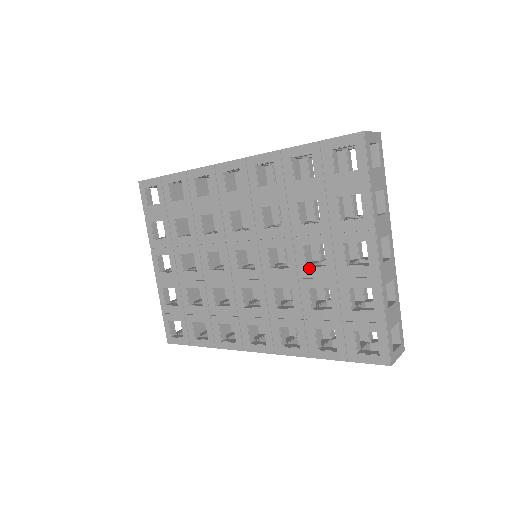
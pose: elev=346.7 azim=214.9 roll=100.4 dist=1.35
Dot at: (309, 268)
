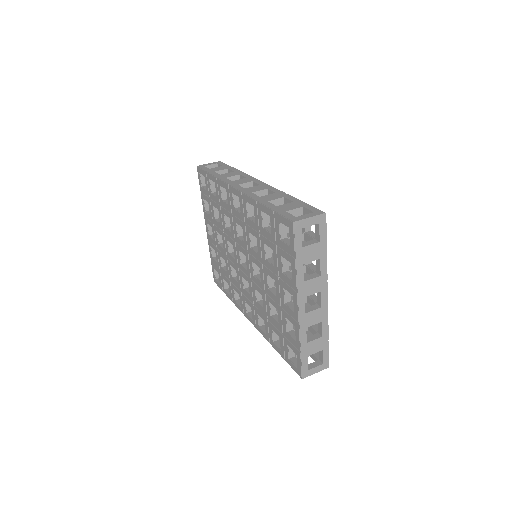
Dot at: (269, 290)
